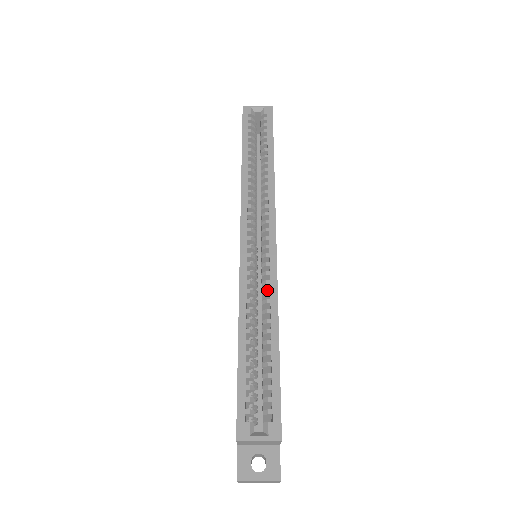
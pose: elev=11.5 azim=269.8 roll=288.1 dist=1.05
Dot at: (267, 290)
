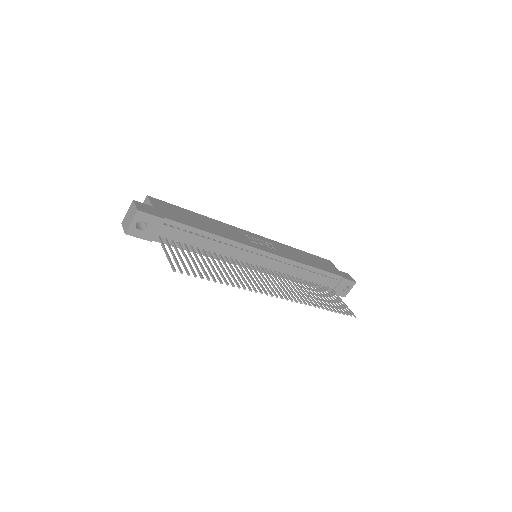
Dot at: occluded
